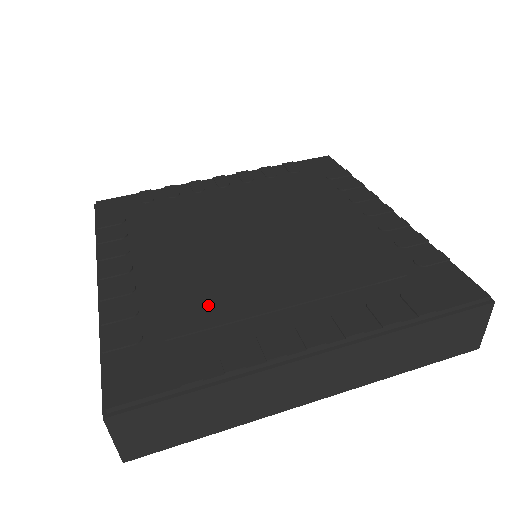
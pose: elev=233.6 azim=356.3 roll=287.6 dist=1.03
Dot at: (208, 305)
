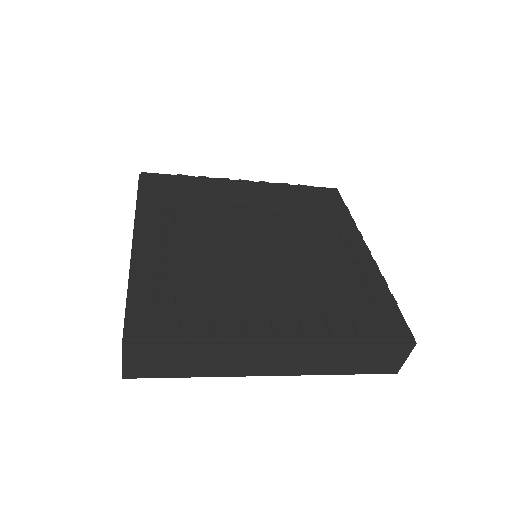
Dot at: (212, 285)
